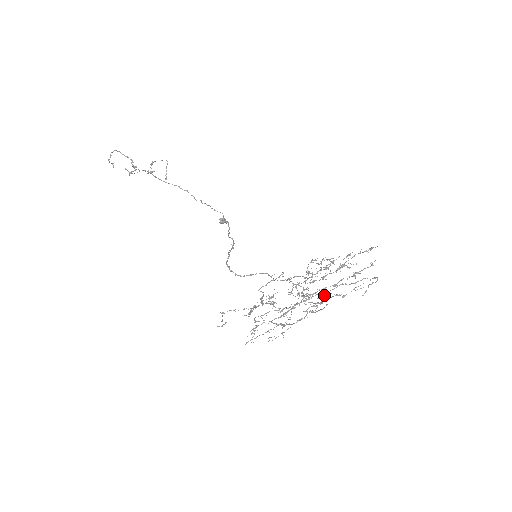
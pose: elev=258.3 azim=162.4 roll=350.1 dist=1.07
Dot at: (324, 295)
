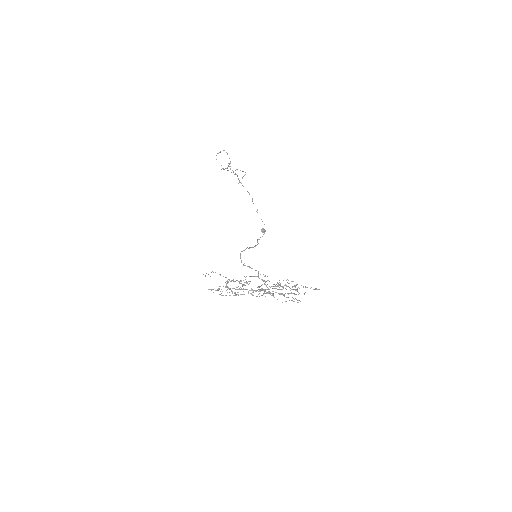
Dot at: occluded
